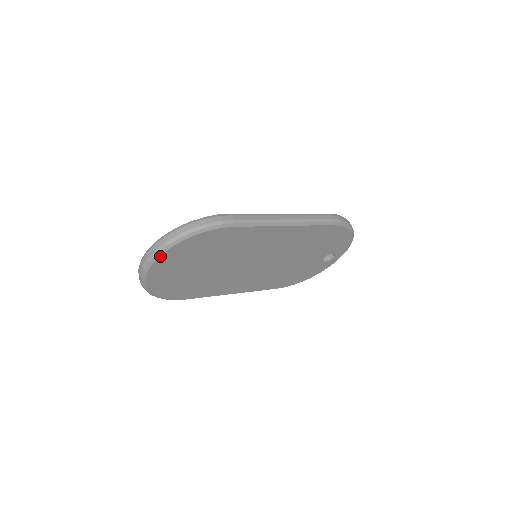
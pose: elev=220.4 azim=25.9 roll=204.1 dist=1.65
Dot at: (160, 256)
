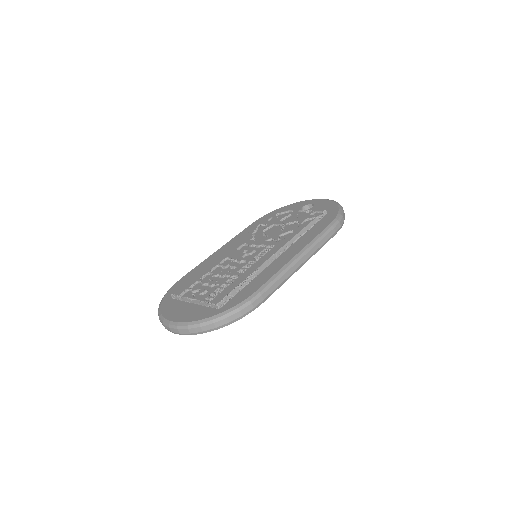
Dot at: (194, 334)
